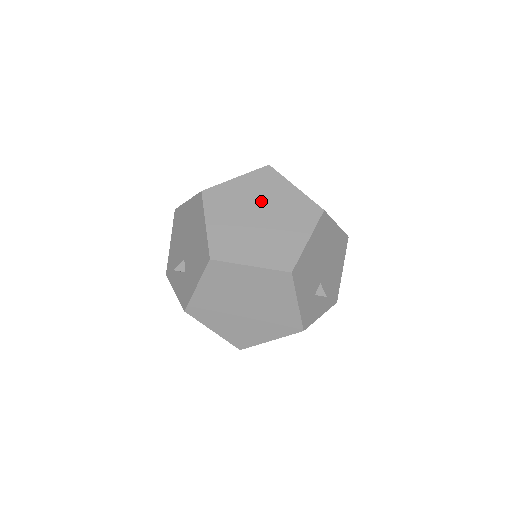
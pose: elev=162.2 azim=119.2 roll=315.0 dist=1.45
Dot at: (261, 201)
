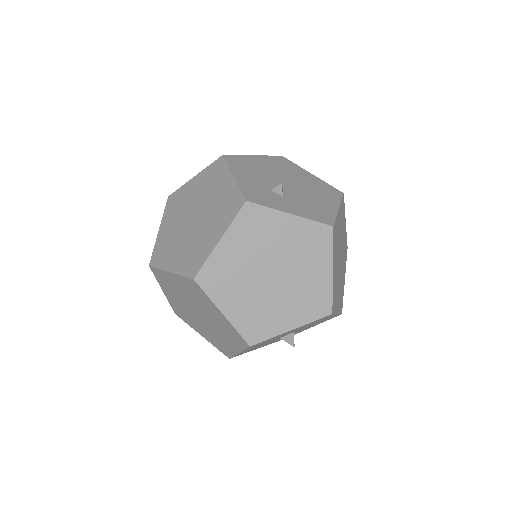
Dot at: occluded
